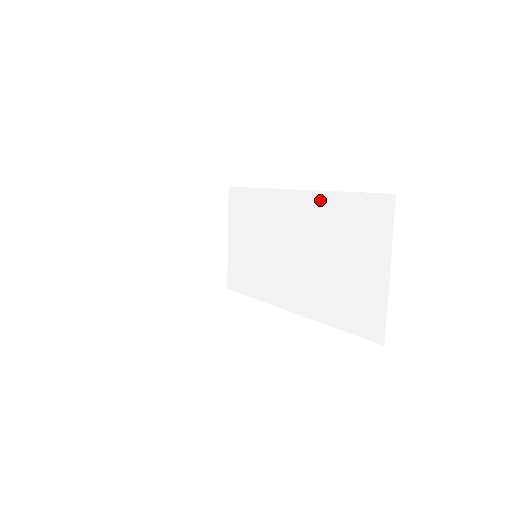
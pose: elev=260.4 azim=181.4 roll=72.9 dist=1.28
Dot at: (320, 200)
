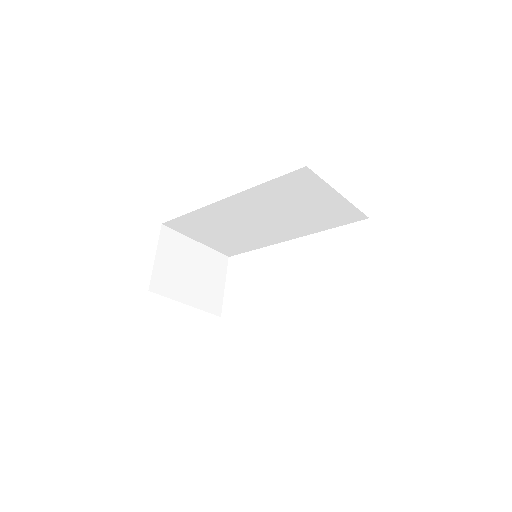
Dot at: (251, 194)
